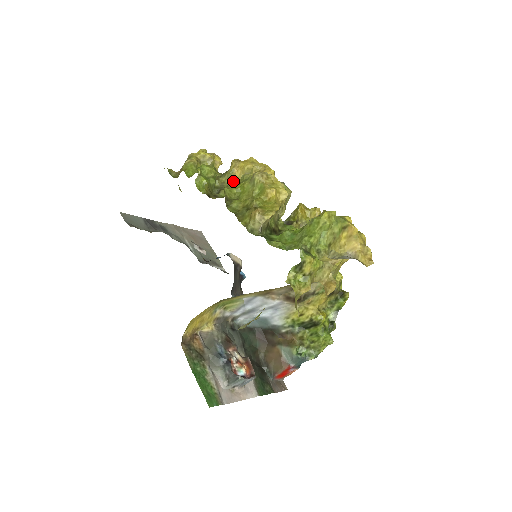
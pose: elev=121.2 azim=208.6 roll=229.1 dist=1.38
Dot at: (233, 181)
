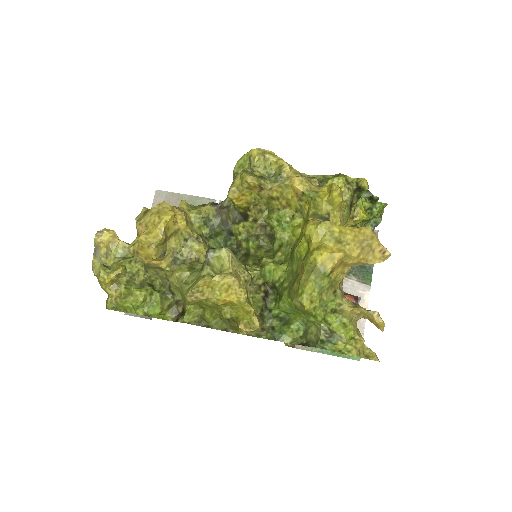
Dot at: (162, 268)
